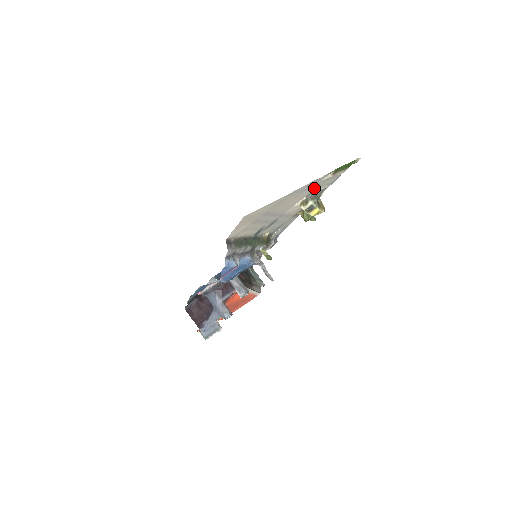
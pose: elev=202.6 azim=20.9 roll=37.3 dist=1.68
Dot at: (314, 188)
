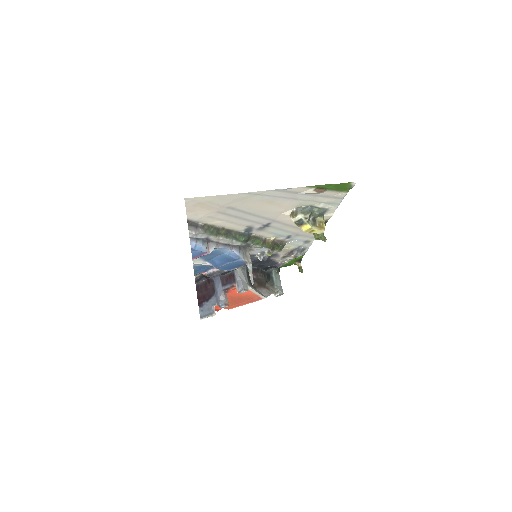
Dot at: (299, 200)
